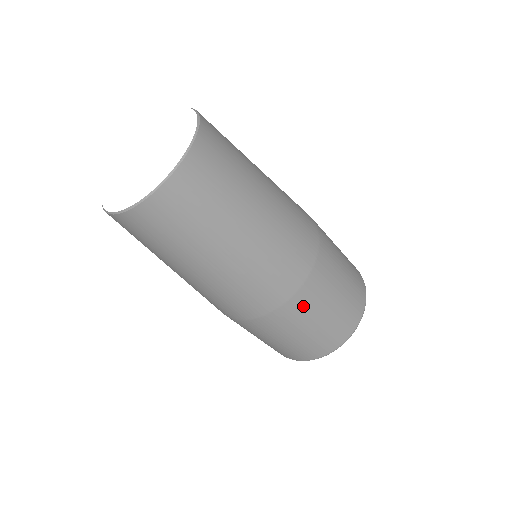
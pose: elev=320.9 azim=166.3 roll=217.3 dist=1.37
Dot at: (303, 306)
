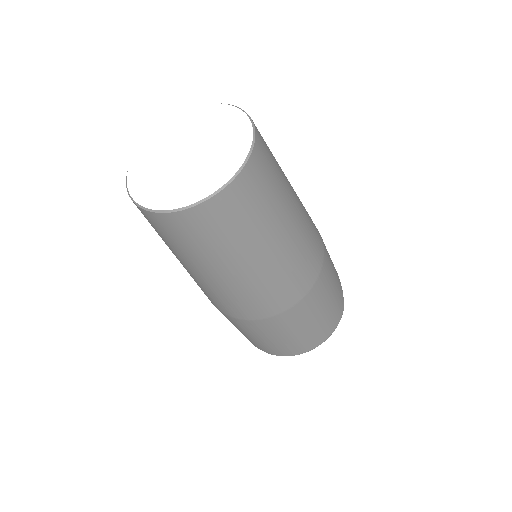
Dot at: (242, 325)
